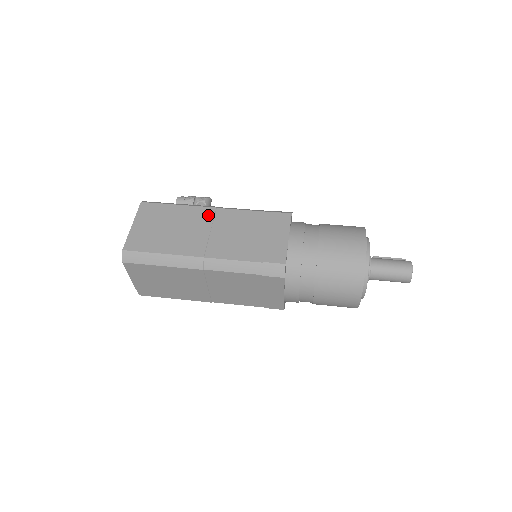
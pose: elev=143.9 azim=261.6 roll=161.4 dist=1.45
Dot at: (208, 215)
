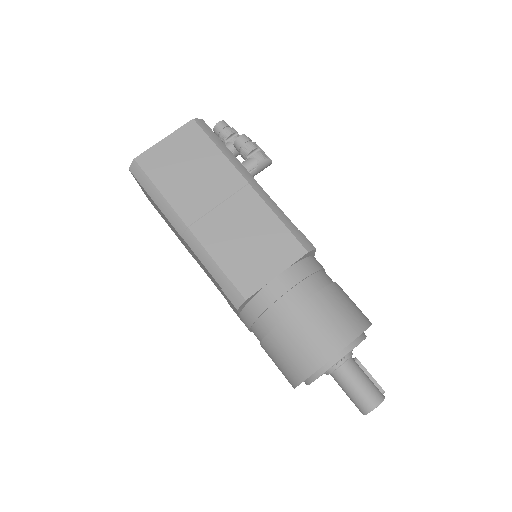
Dot at: (234, 185)
